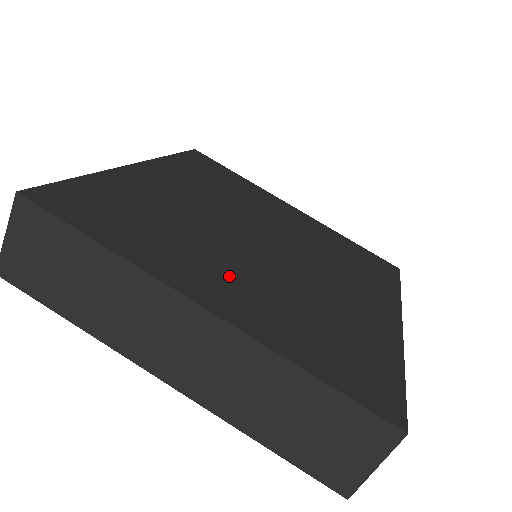
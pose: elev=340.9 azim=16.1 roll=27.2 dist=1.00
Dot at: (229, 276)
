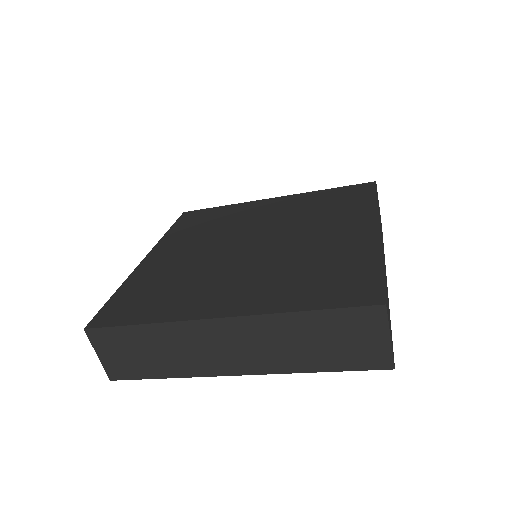
Dot at: (231, 286)
